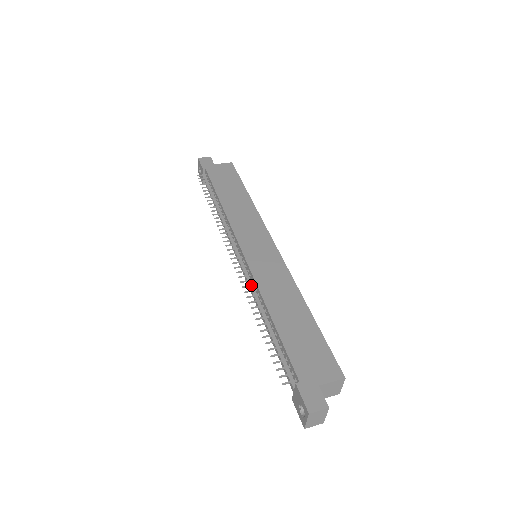
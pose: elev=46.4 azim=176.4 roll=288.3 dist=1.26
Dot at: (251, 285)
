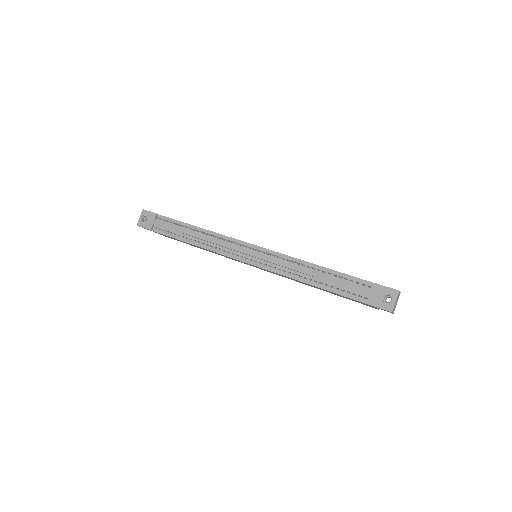
Dot at: (283, 258)
